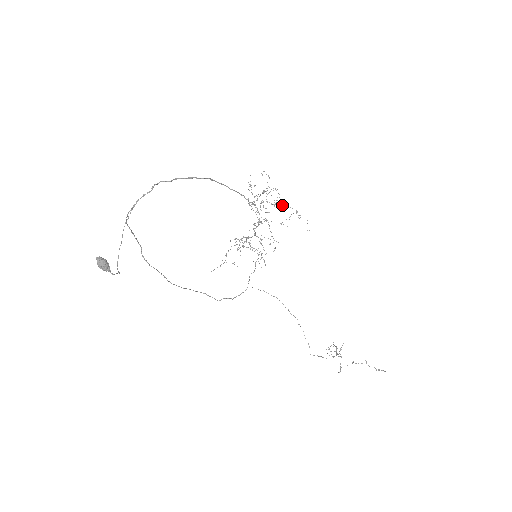
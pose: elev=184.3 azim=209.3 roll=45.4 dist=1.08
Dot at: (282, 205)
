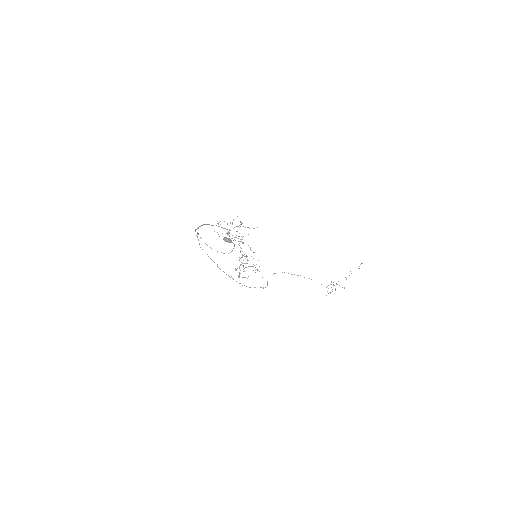
Dot at: occluded
